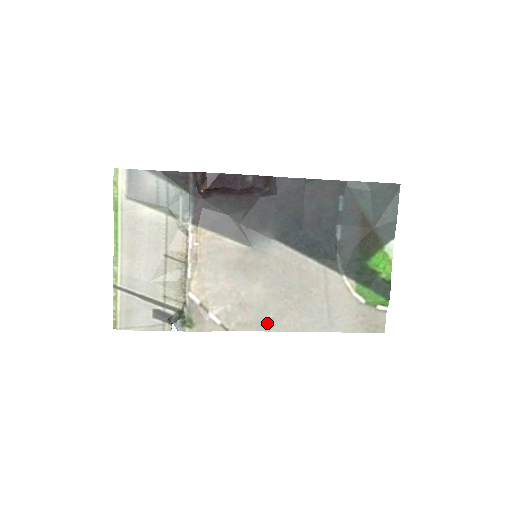
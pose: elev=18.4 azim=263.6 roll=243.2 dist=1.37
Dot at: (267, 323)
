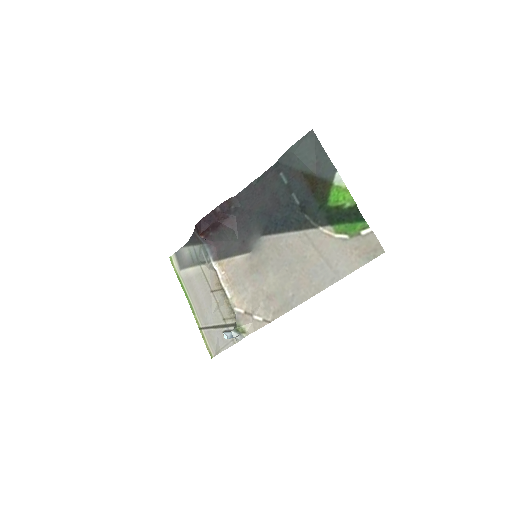
Dot at: (291, 301)
